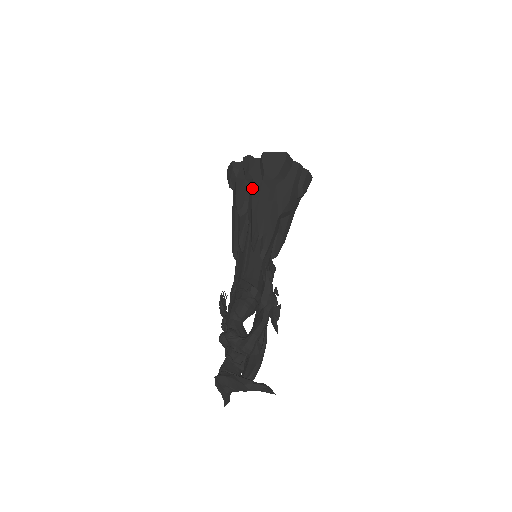
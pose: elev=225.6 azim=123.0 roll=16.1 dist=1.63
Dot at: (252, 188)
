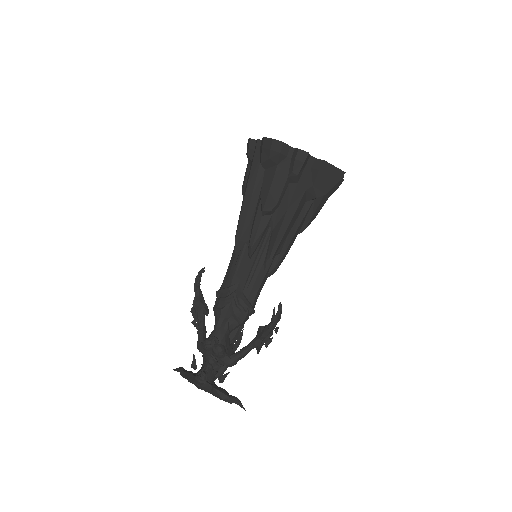
Dot at: (292, 196)
